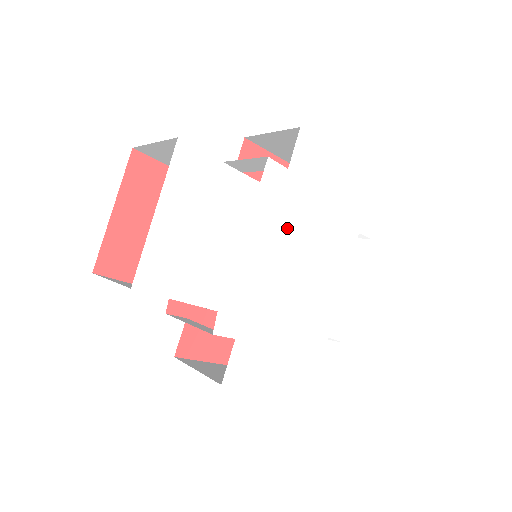
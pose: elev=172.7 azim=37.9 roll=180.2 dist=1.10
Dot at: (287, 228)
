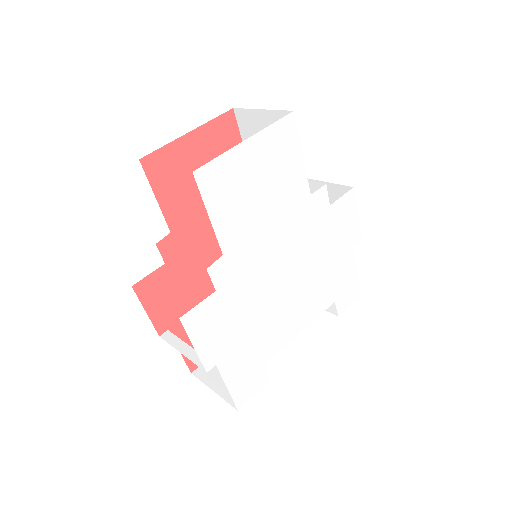
Dot at: (302, 245)
